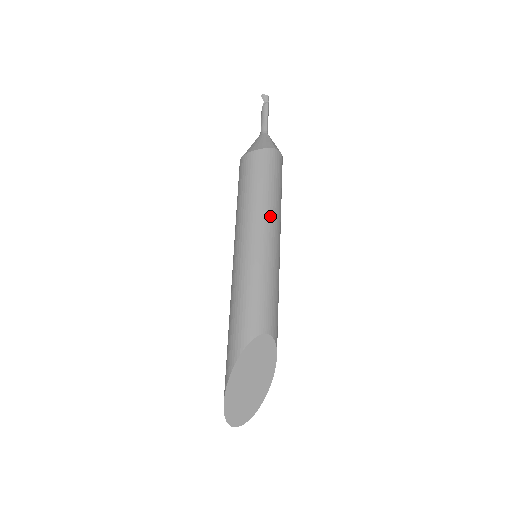
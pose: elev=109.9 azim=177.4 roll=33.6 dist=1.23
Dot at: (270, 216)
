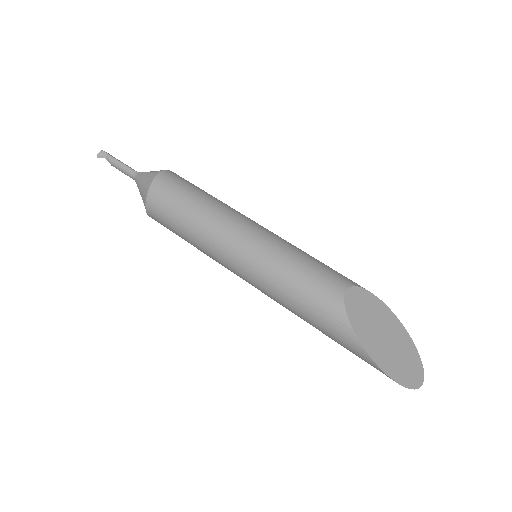
Dot at: (225, 216)
